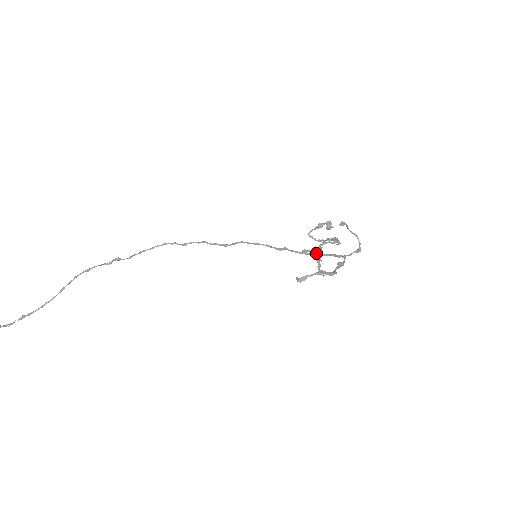
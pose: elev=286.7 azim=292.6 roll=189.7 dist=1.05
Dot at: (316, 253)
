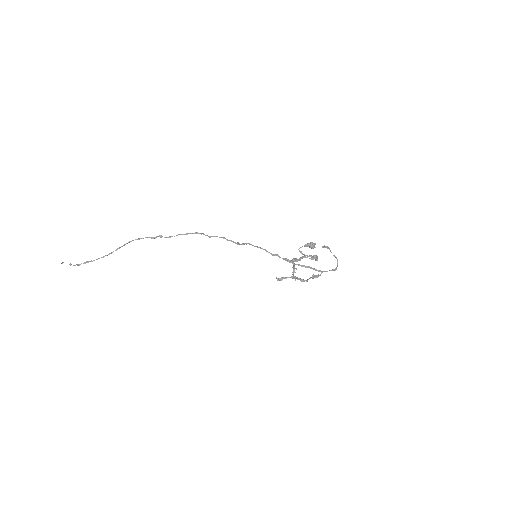
Dot at: occluded
